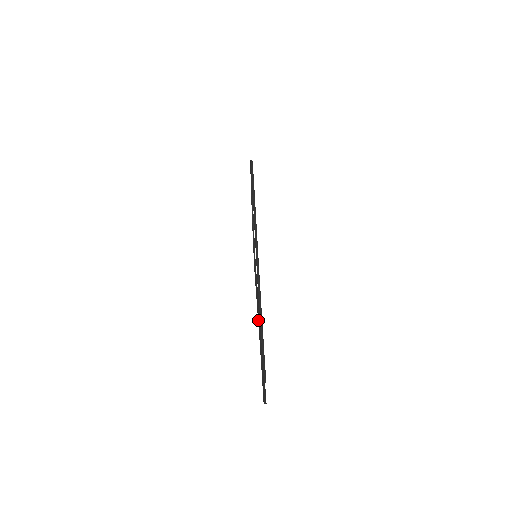
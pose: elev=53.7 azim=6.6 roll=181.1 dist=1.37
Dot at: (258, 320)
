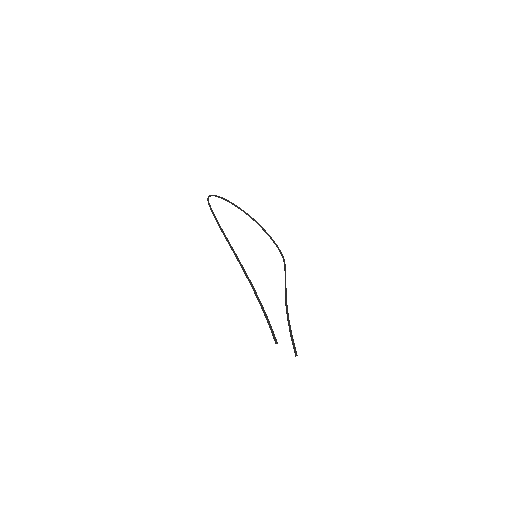
Dot at: occluded
